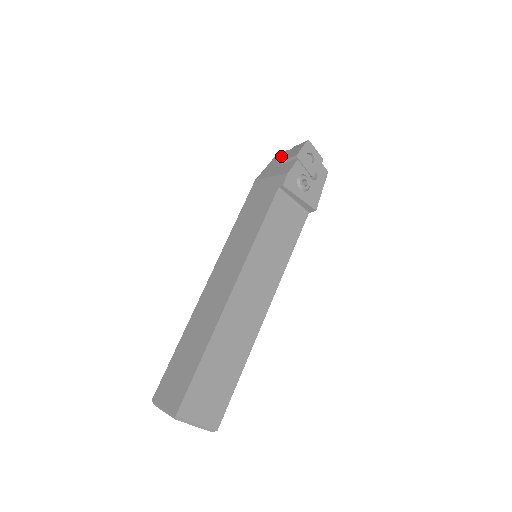
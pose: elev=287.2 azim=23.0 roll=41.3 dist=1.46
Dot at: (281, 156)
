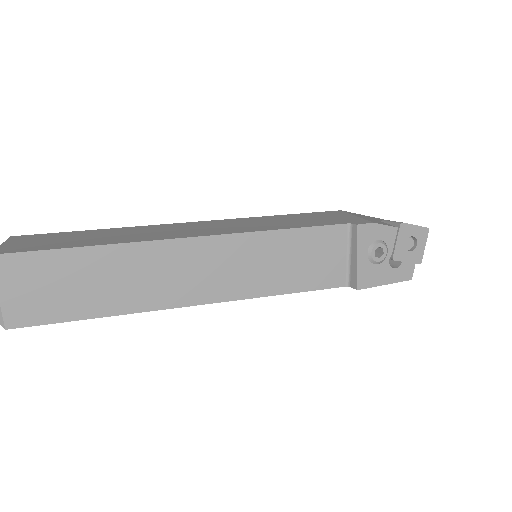
Dot at: occluded
